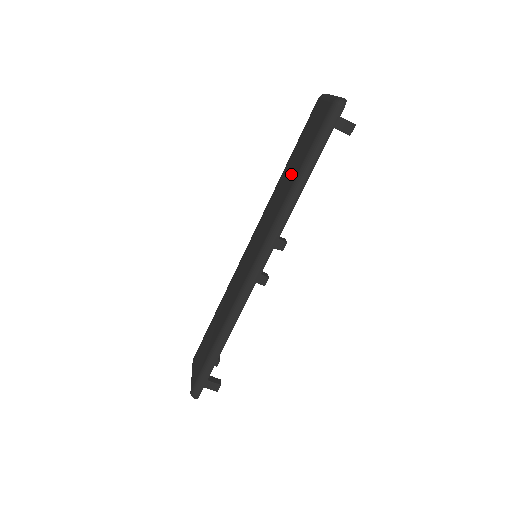
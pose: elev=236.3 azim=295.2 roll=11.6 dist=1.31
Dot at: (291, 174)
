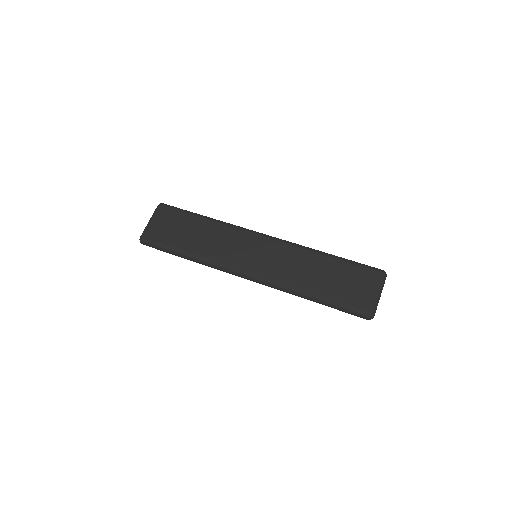
Dot at: (319, 281)
